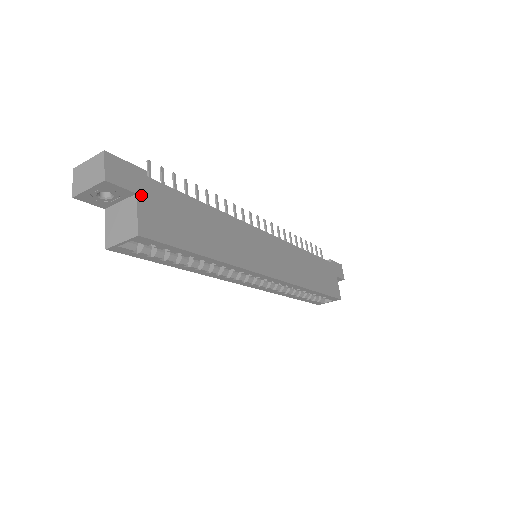
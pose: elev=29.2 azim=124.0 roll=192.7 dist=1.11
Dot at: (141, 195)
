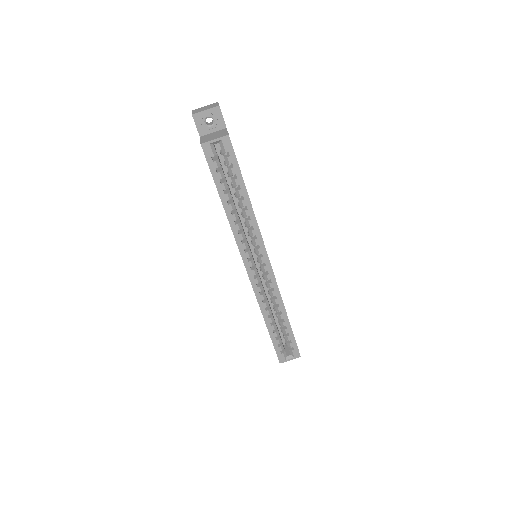
Dot at: occluded
